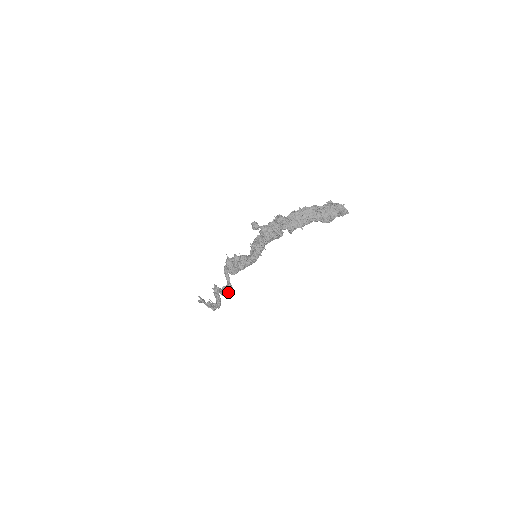
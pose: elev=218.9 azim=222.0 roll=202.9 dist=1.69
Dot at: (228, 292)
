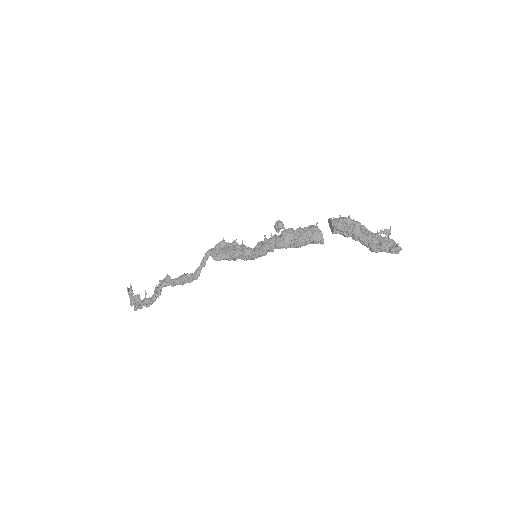
Dot at: (187, 281)
